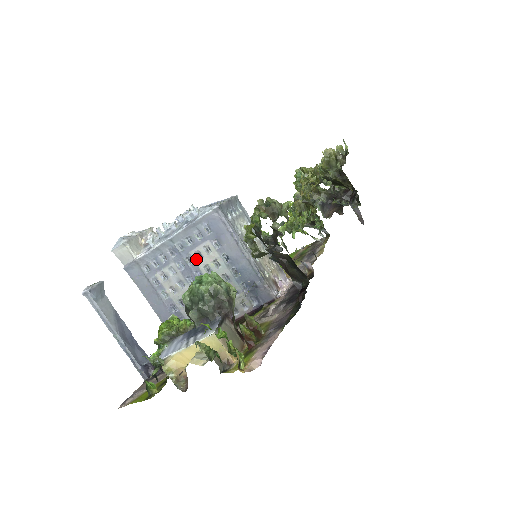
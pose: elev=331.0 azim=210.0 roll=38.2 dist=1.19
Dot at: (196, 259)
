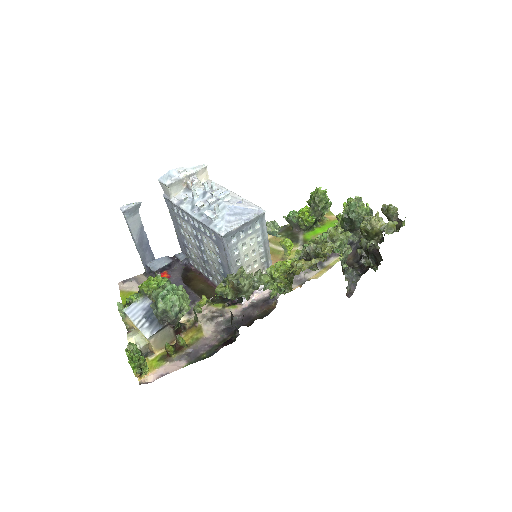
Dot at: (203, 239)
